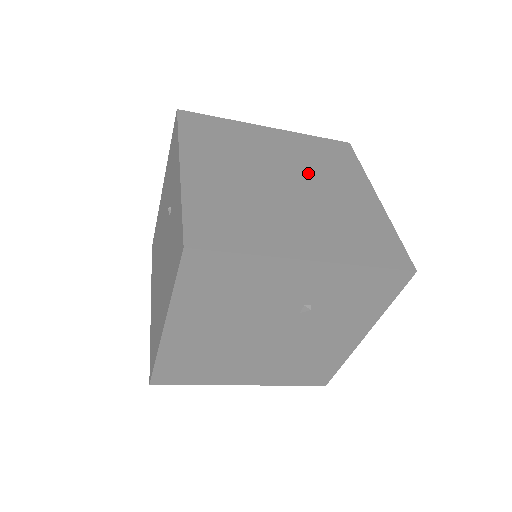
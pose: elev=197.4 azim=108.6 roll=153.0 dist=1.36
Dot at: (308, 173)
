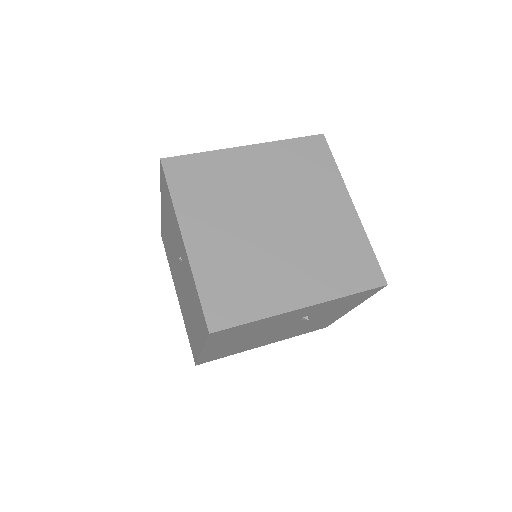
Dot at: (290, 199)
